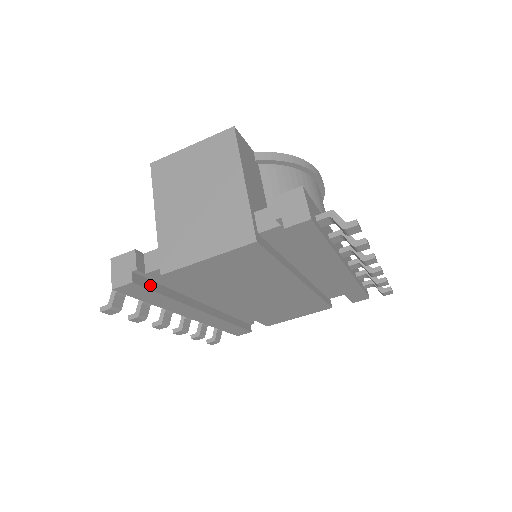
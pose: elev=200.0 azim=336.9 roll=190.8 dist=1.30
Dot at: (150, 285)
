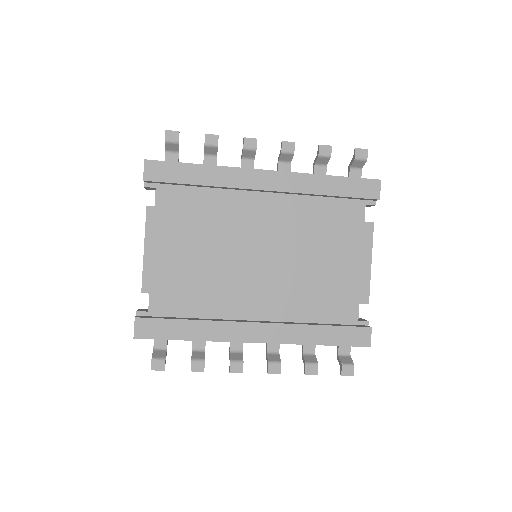
Dot at: (161, 318)
